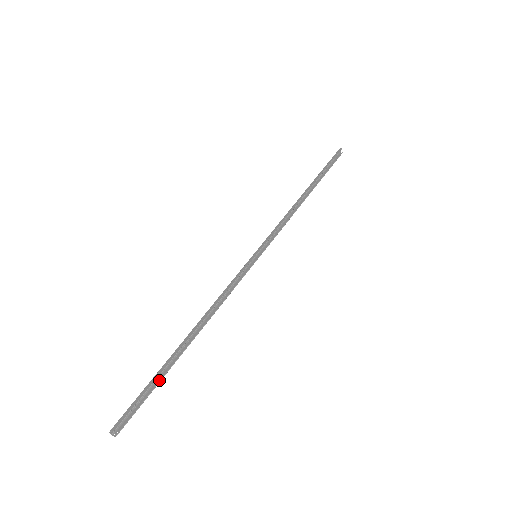
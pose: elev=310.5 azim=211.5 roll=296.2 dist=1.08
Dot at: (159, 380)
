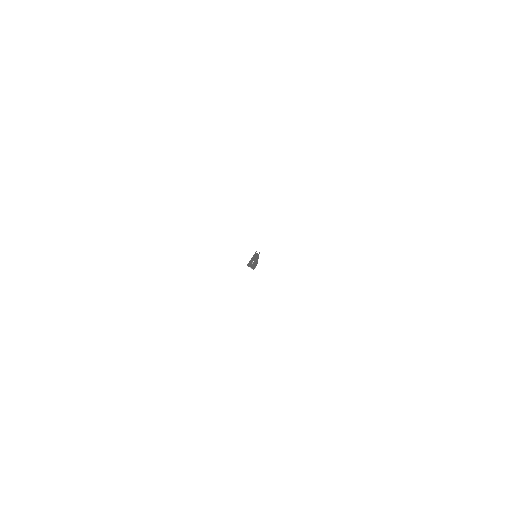
Dot at: (256, 263)
